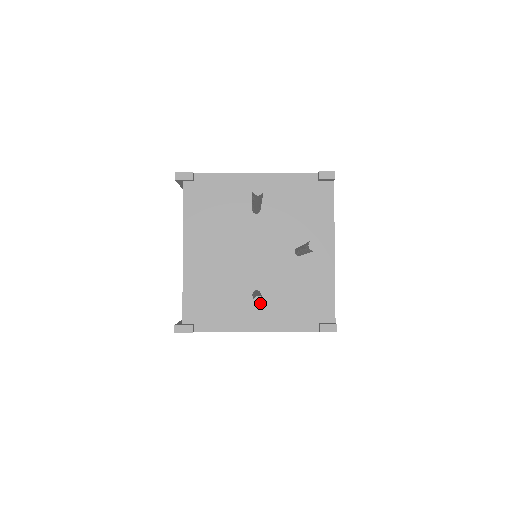
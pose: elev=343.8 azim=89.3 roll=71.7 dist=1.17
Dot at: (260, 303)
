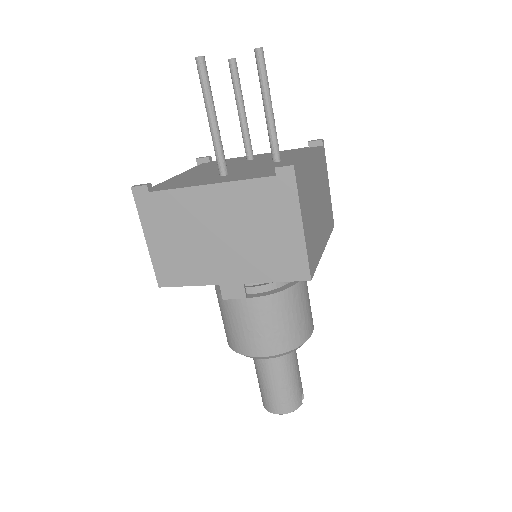
Dot at: (200, 56)
